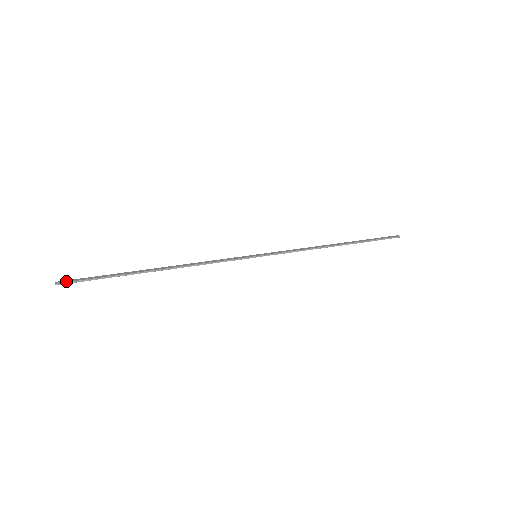
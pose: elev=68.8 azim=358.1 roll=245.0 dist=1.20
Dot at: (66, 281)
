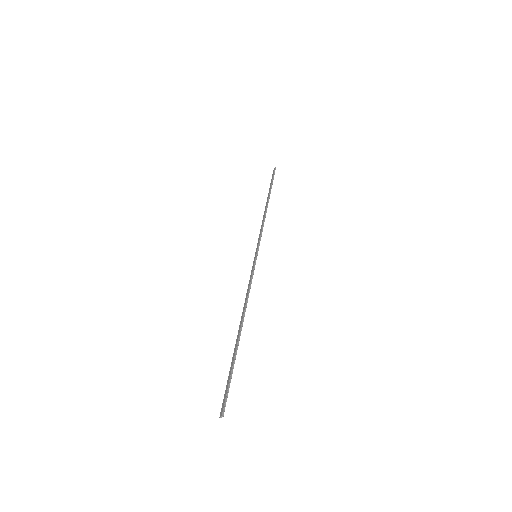
Dot at: (222, 406)
